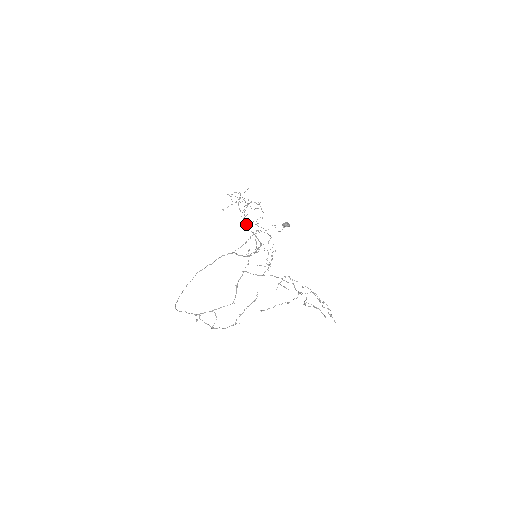
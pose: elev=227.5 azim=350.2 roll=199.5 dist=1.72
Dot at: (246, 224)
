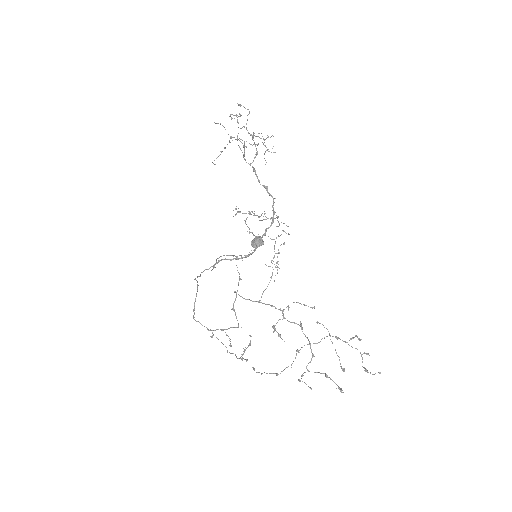
Dot at: (255, 174)
